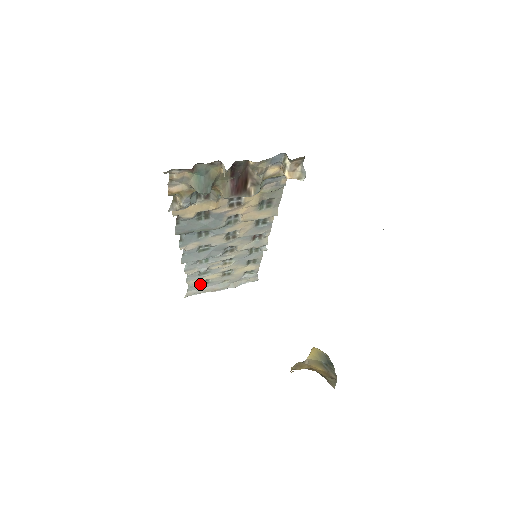
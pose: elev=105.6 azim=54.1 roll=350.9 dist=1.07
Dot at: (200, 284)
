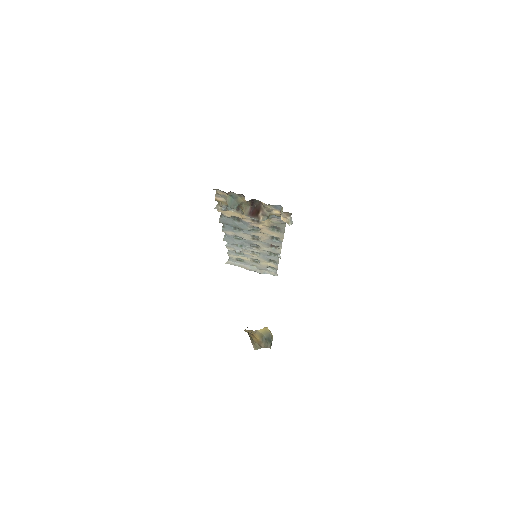
Dot at: (237, 260)
